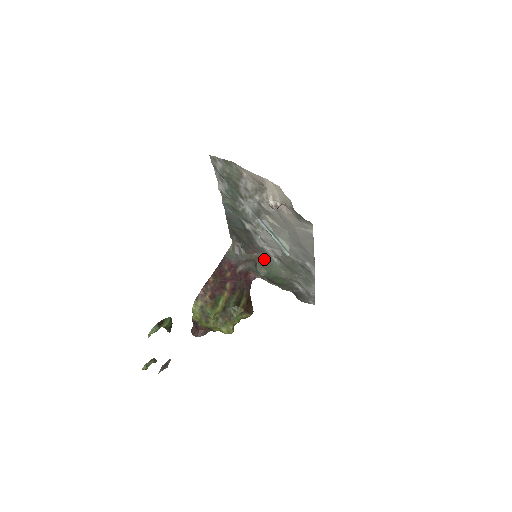
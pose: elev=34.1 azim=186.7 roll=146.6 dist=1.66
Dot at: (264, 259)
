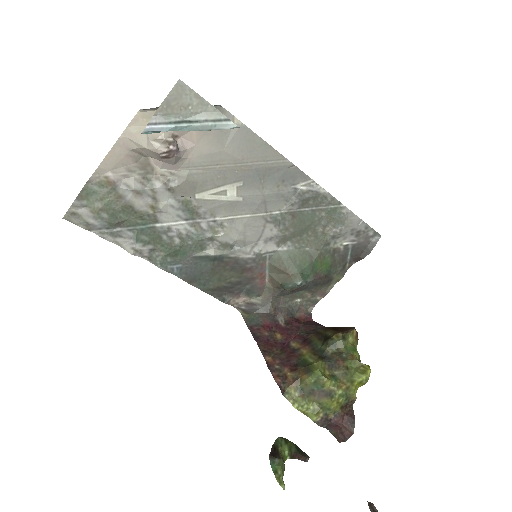
Dot at: (277, 267)
